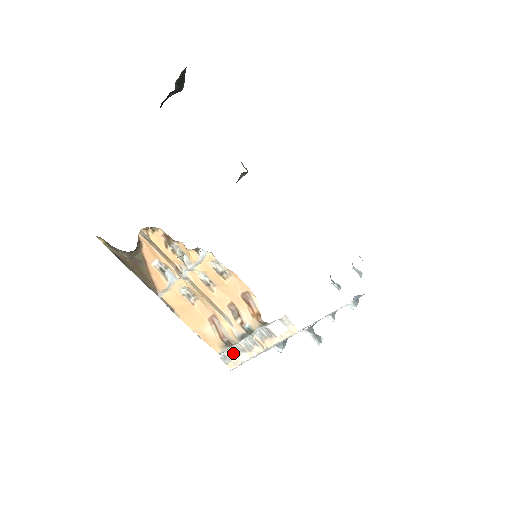
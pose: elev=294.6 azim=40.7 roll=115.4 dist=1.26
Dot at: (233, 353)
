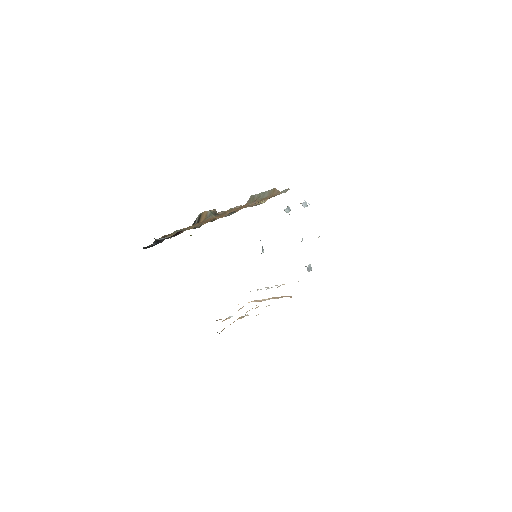
Dot at: occluded
